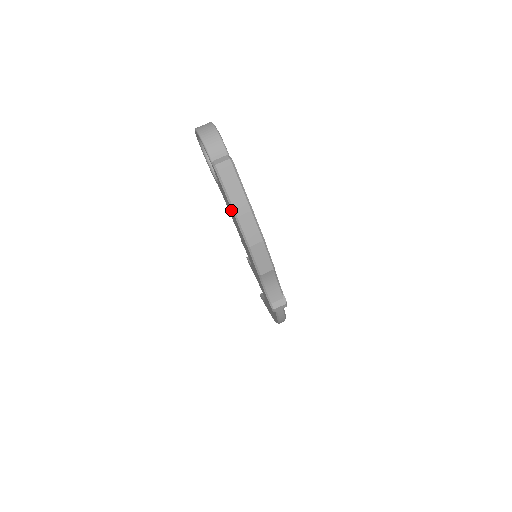
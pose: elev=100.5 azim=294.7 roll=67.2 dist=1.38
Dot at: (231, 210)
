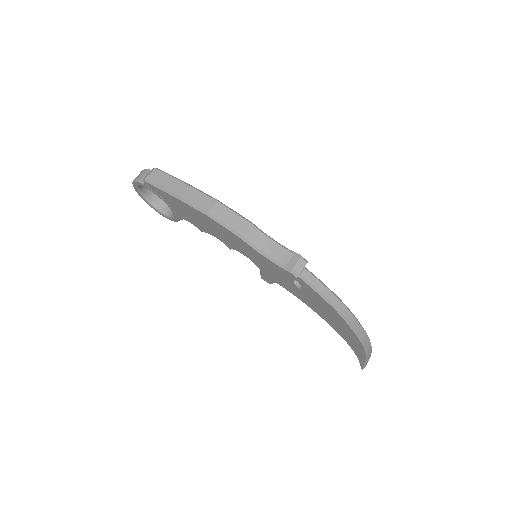
Dot at: (178, 203)
